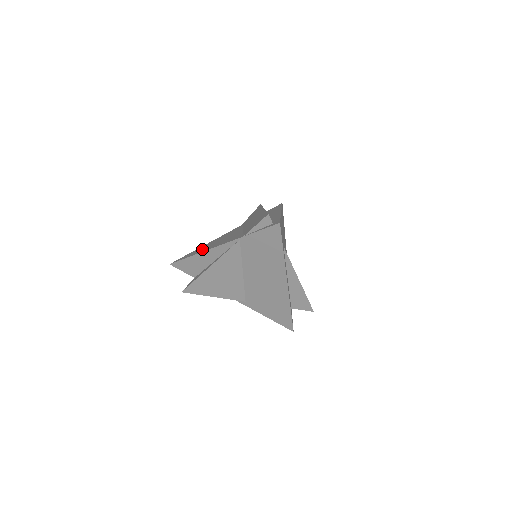
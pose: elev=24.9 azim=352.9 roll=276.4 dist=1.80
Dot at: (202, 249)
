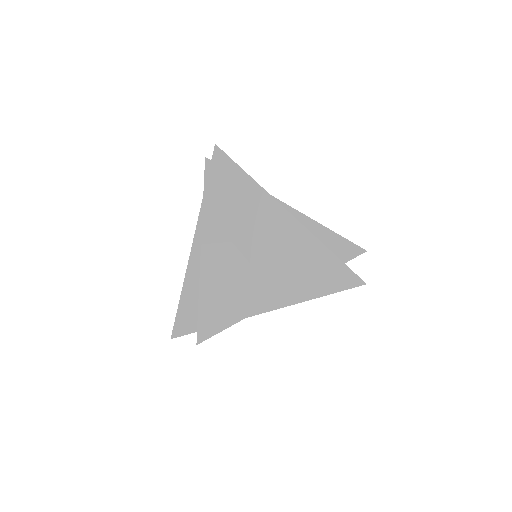
Dot at: occluded
